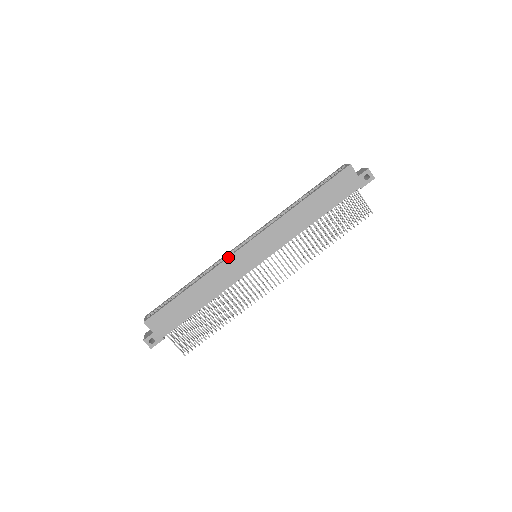
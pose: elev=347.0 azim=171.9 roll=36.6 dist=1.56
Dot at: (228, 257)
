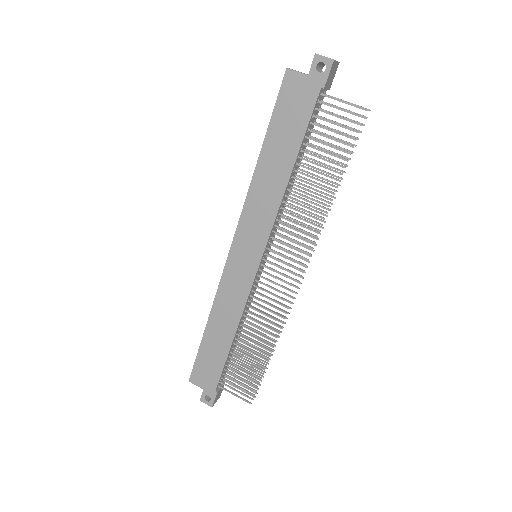
Dot at: occluded
